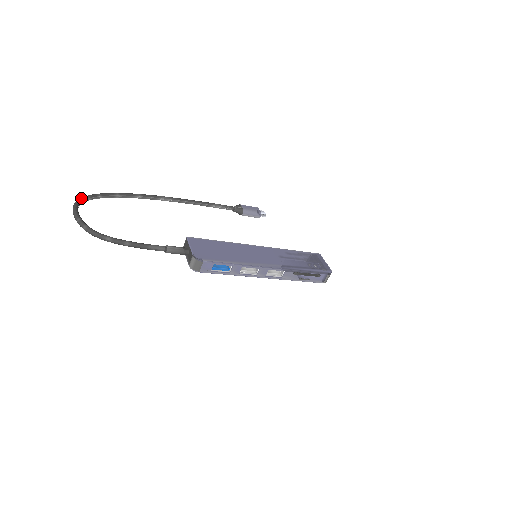
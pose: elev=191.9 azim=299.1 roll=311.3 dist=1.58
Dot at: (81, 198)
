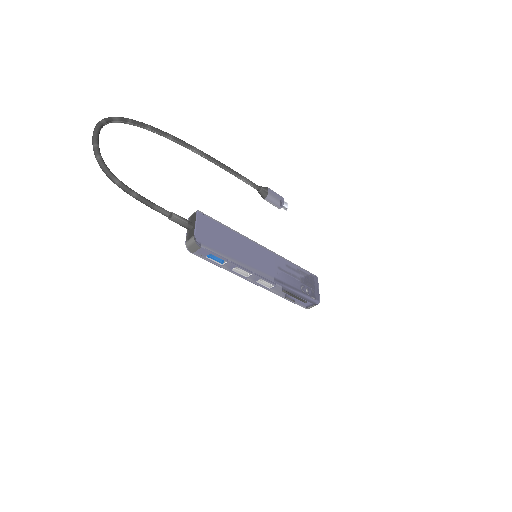
Dot at: (109, 118)
